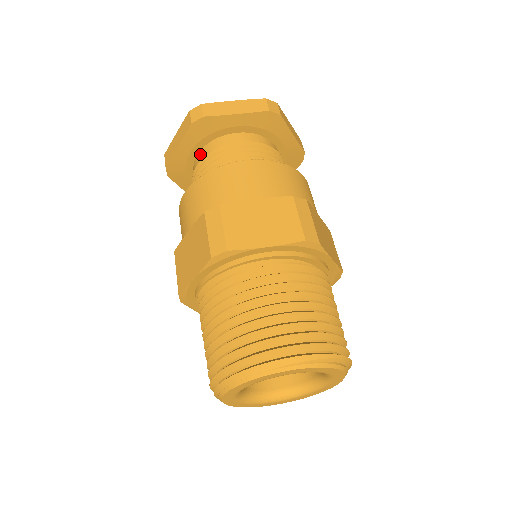
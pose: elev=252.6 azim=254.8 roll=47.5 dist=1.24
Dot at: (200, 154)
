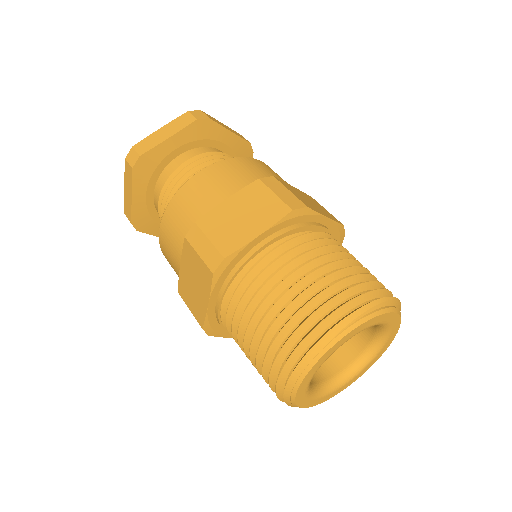
Dot at: (155, 193)
